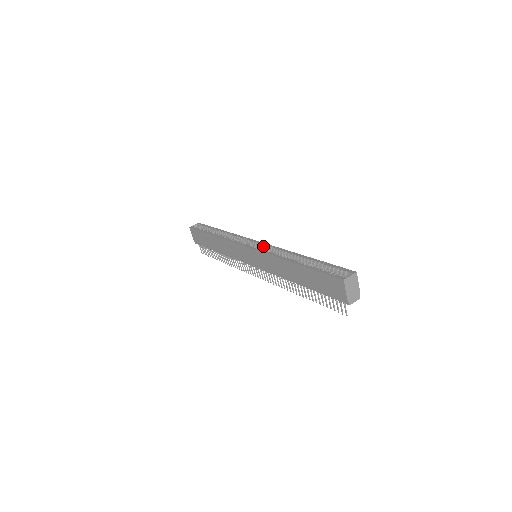
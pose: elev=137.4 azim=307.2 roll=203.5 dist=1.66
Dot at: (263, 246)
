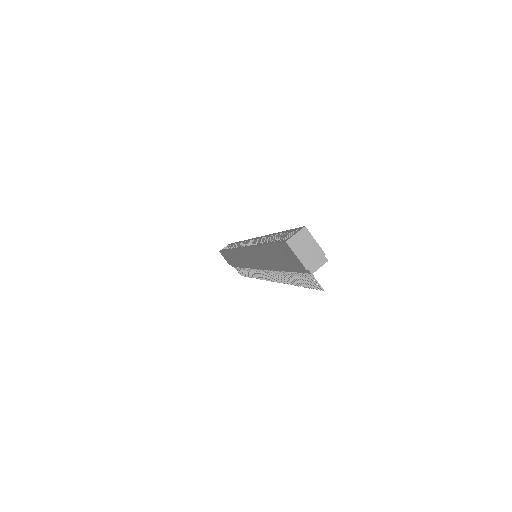
Dot at: (254, 241)
